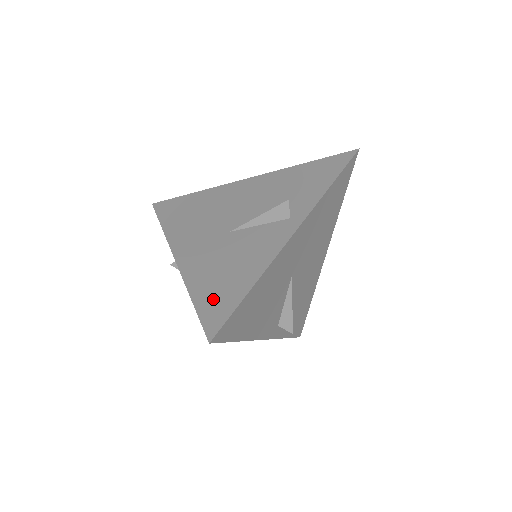
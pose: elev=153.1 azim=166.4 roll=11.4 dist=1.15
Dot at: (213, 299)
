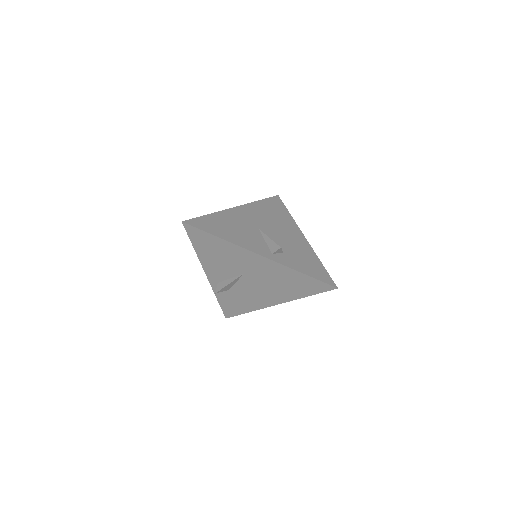
Dot at: occluded
